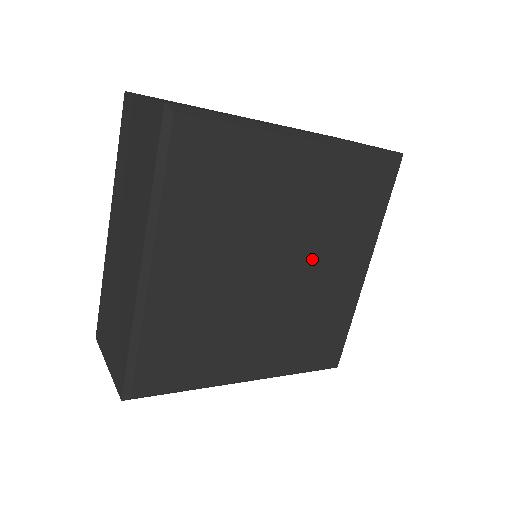
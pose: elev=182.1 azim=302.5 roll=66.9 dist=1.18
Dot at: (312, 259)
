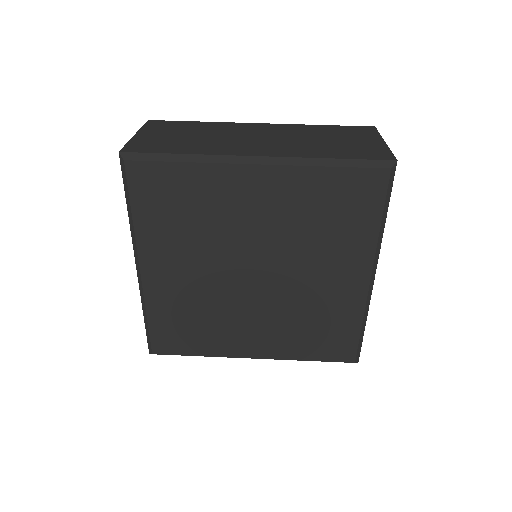
Dot at: (293, 266)
